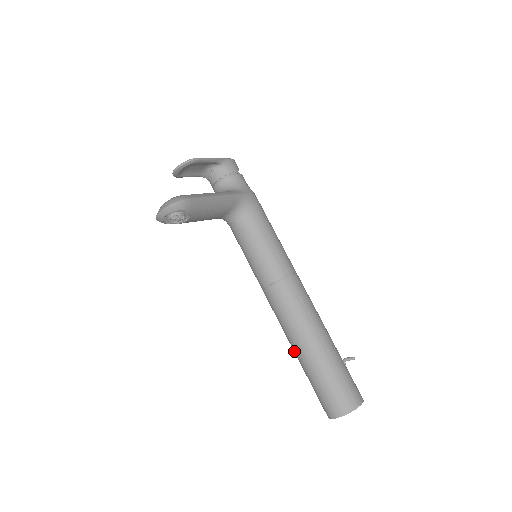
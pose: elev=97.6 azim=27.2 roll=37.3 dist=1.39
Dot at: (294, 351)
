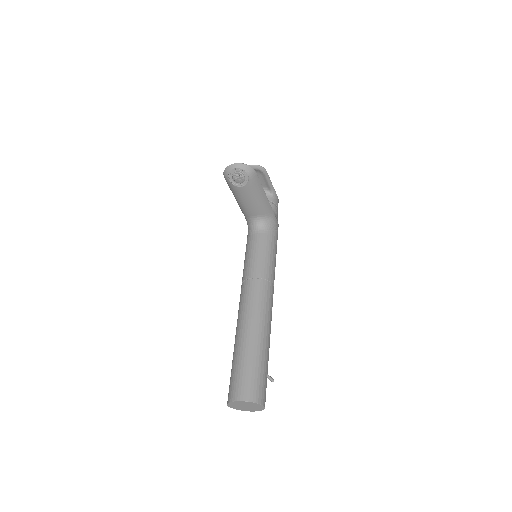
Dot at: (237, 335)
